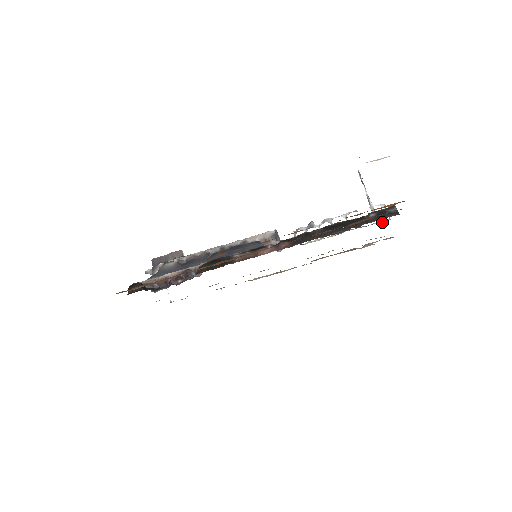
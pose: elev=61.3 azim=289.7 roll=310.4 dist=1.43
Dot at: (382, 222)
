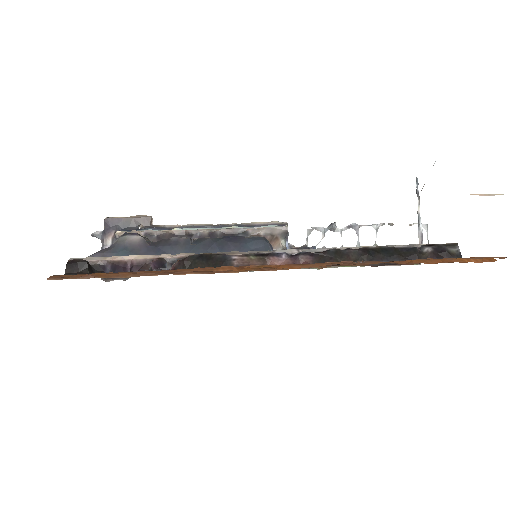
Dot at: occluded
